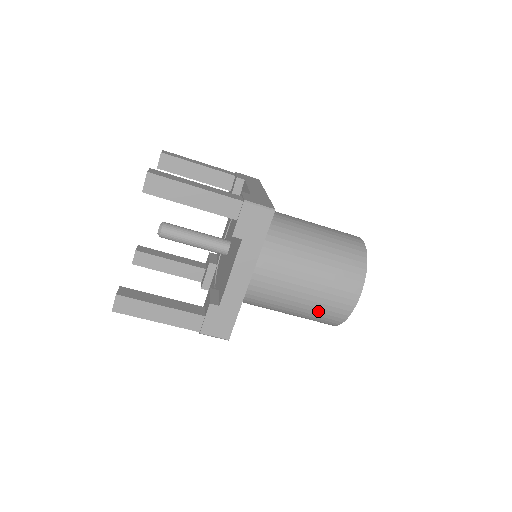
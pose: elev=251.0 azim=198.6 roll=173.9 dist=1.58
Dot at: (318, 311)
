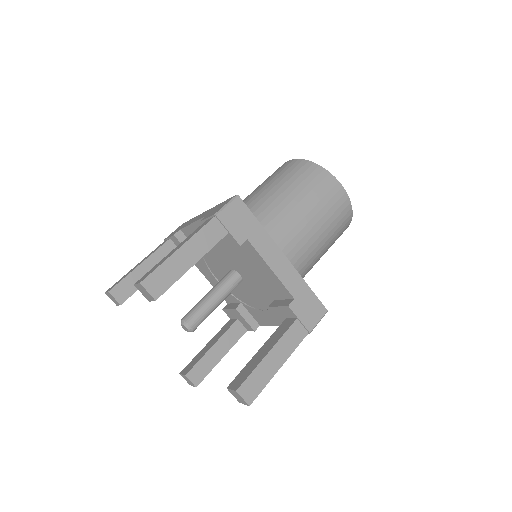
Dot at: (335, 225)
